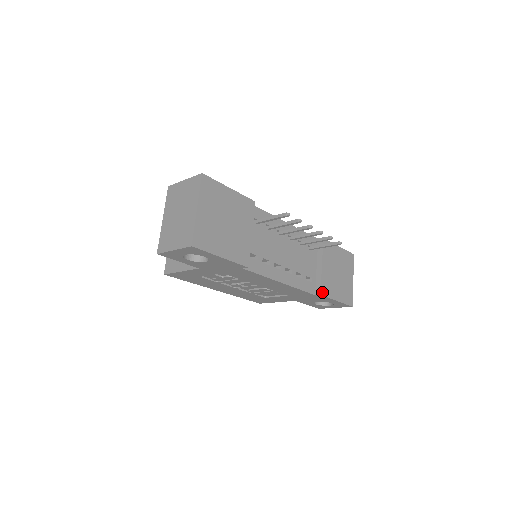
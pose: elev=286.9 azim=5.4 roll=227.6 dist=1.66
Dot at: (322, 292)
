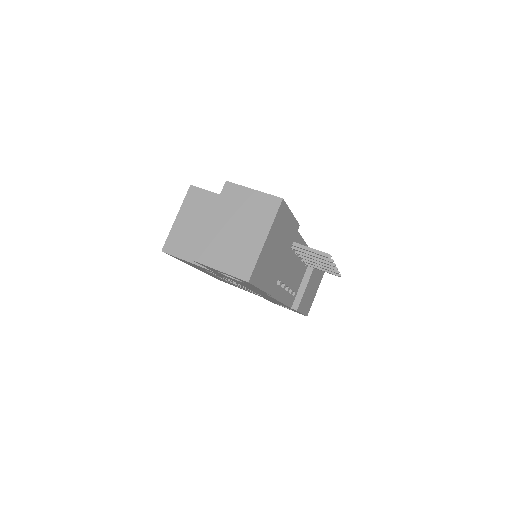
Dot at: (298, 308)
